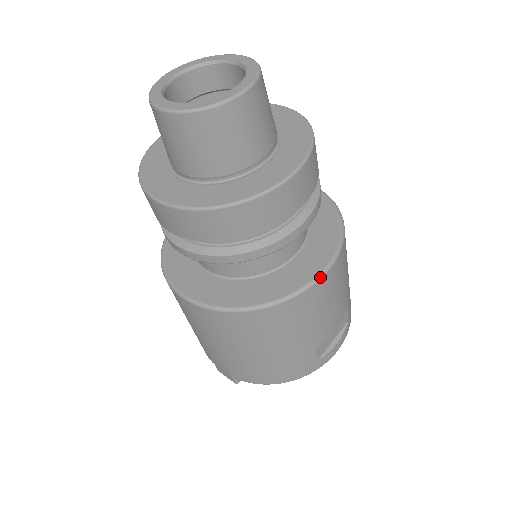
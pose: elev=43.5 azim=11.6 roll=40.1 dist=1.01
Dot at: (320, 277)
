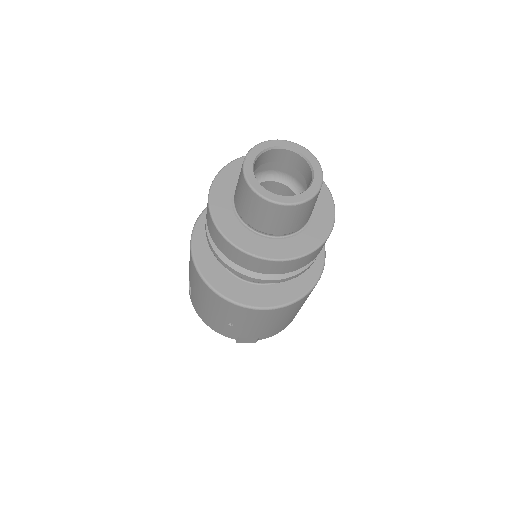
Dot at: (325, 255)
